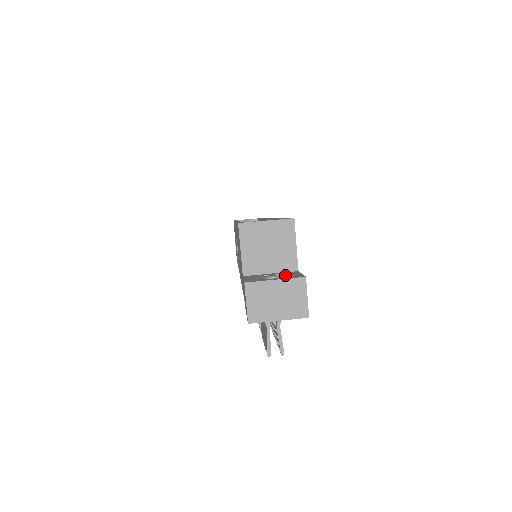
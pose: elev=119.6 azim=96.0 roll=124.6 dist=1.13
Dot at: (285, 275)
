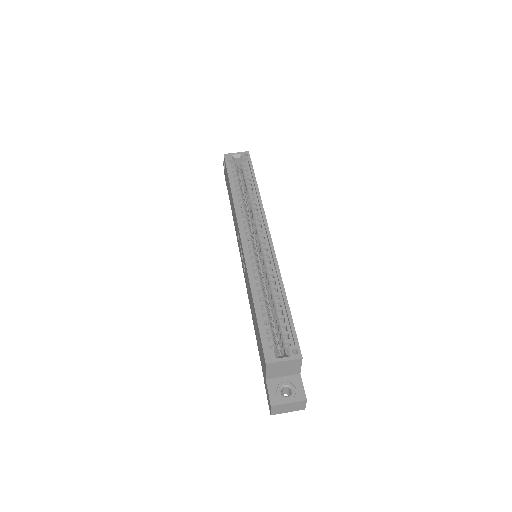
Dot at: (293, 388)
